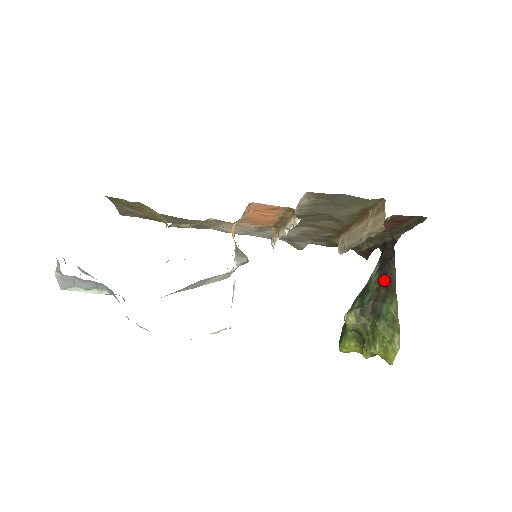
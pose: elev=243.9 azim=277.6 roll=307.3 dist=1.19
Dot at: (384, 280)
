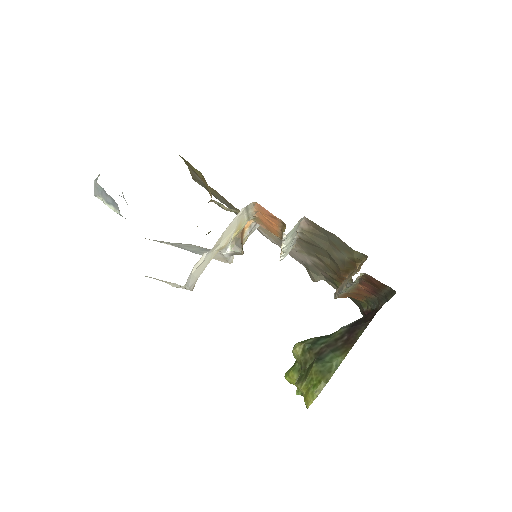
Dot at: (348, 335)
